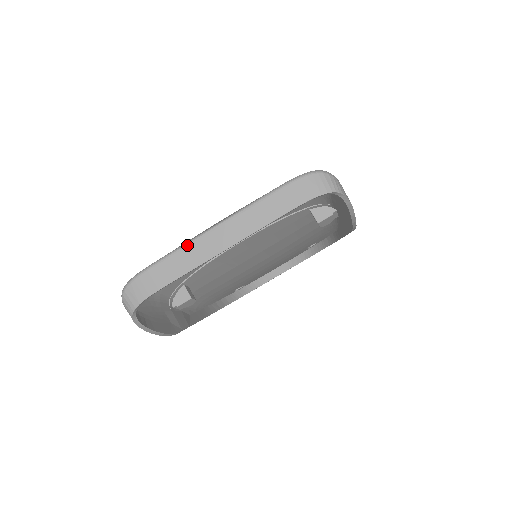
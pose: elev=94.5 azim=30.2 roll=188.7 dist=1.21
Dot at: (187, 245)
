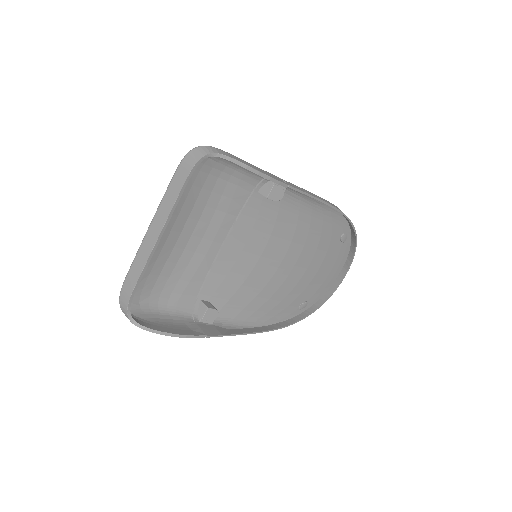
Dot at: (139, 249)
